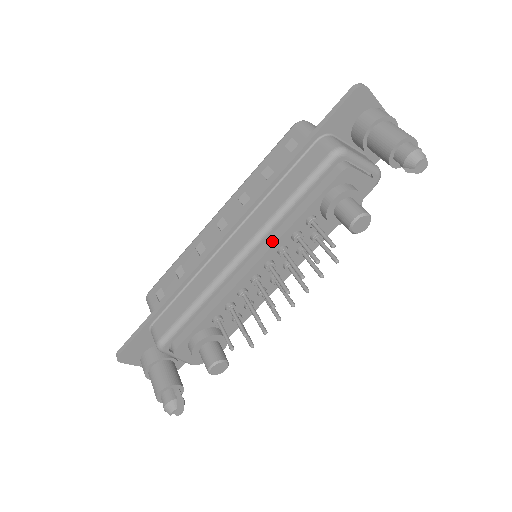
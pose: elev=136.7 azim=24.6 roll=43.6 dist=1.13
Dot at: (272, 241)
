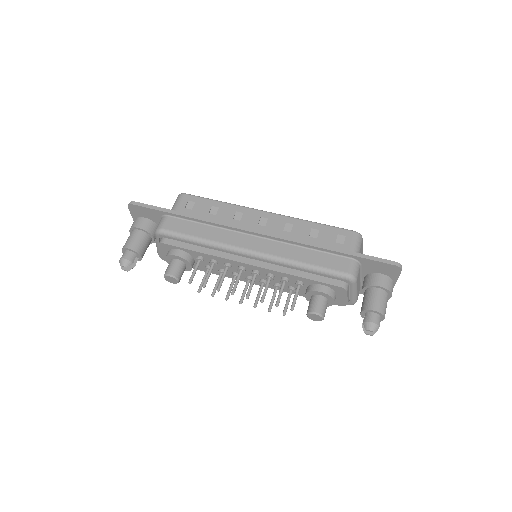
Dot at: (272, 267)
